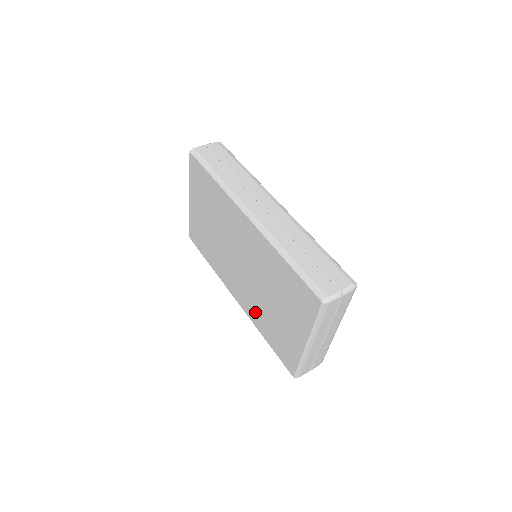
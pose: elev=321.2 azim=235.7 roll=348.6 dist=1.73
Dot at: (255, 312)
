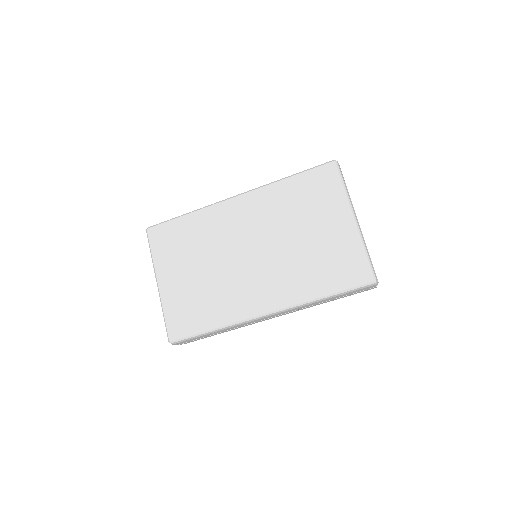
Dot at: (295, 282)
